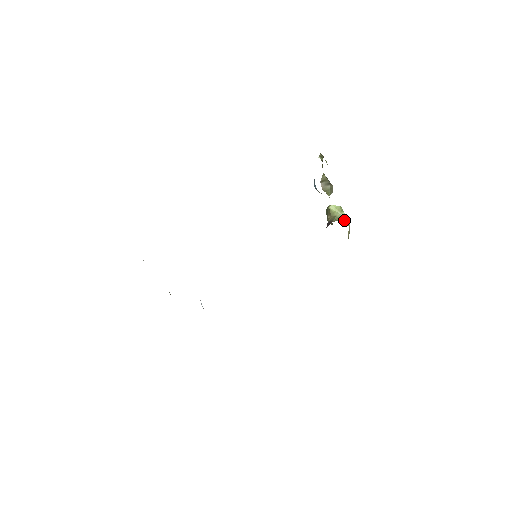
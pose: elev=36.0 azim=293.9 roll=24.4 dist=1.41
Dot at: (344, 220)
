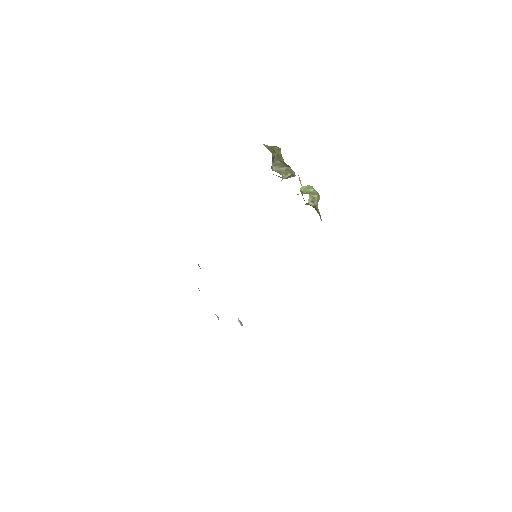
Dot at: (308, 193)
